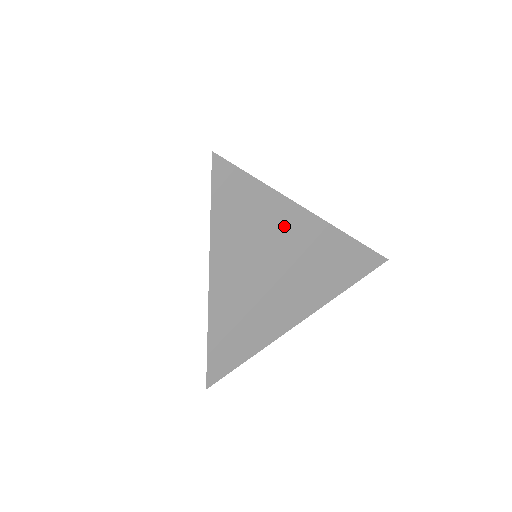
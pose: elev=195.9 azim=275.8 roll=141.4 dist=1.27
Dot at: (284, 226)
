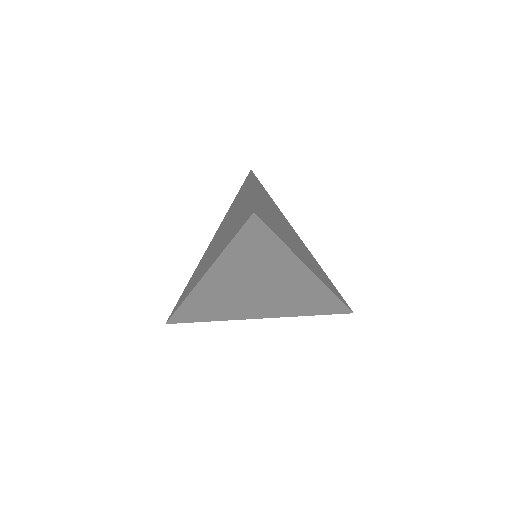
Dot at: (287, 223)
